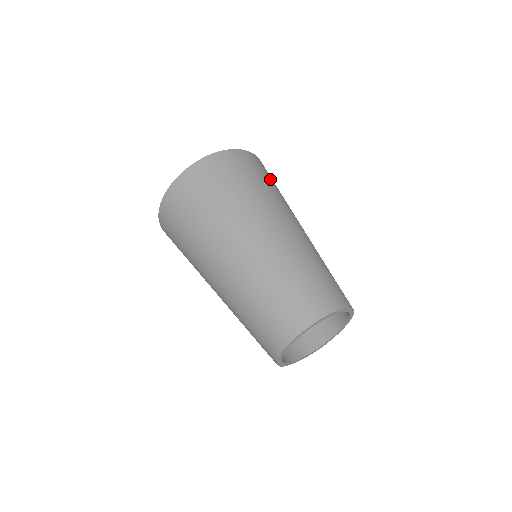
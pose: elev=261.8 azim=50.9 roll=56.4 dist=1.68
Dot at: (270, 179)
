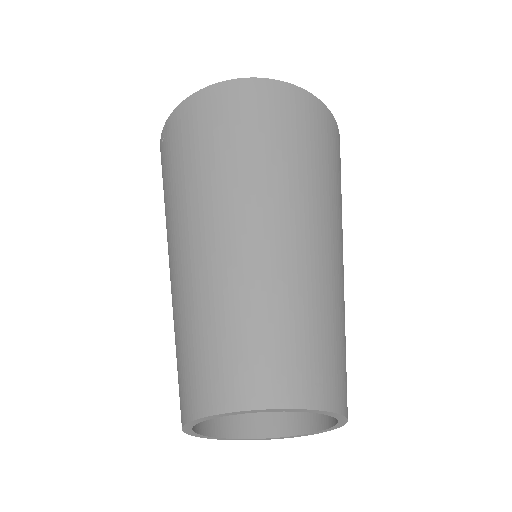
Dot at: occluded
